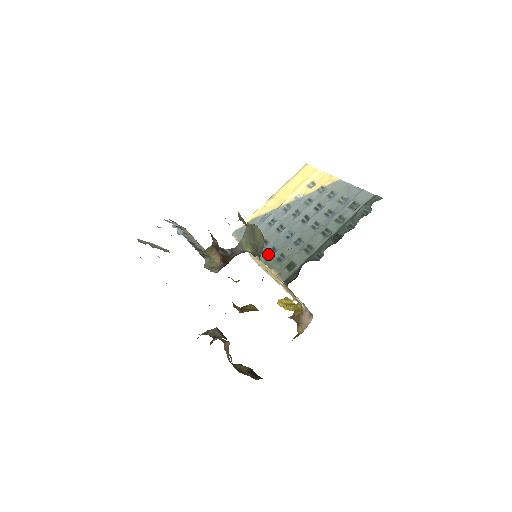
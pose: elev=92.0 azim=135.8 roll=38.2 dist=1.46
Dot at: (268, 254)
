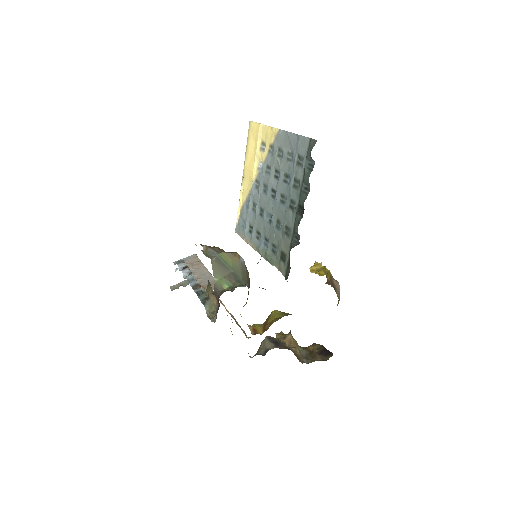
Dot at: (264, 248)
